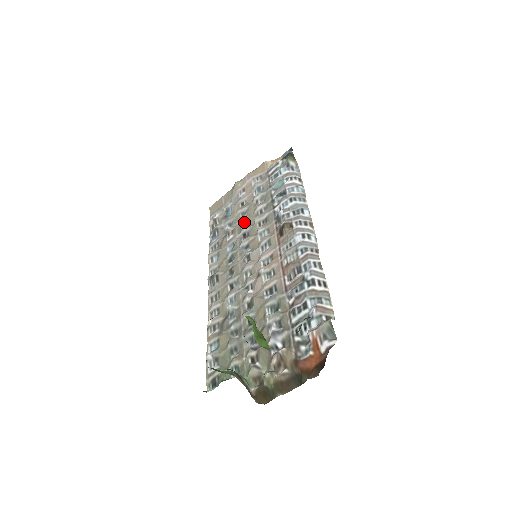
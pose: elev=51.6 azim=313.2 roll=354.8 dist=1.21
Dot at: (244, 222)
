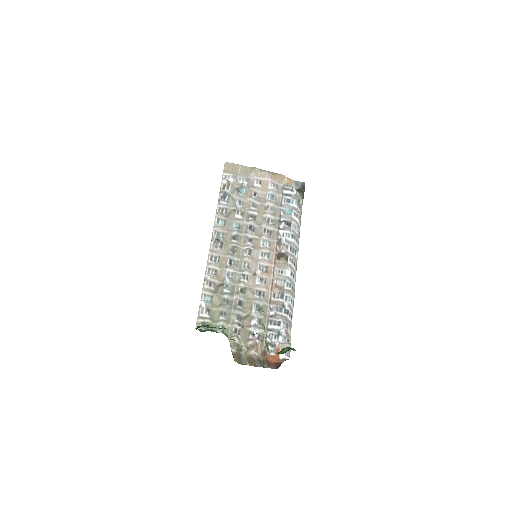
Dot at: (253, 214)
